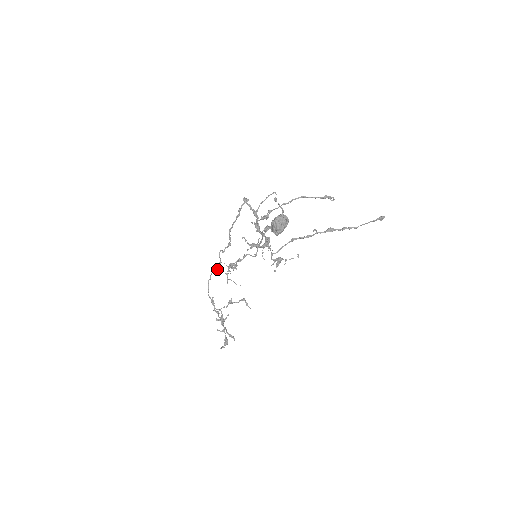
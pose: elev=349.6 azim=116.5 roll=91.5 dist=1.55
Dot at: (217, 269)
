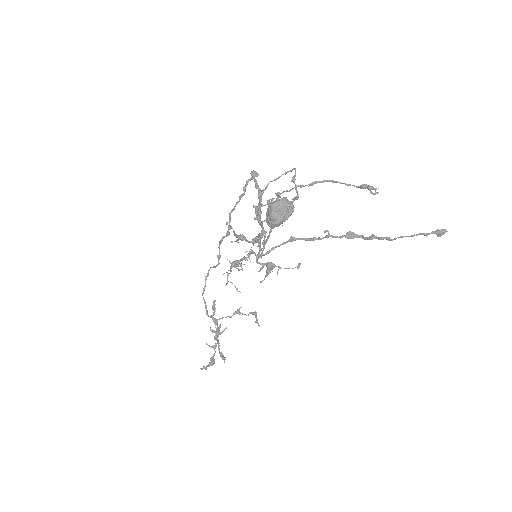
Dot at: (217, 264)
